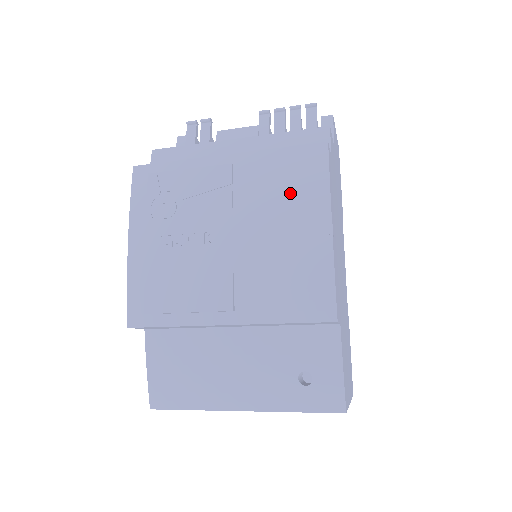
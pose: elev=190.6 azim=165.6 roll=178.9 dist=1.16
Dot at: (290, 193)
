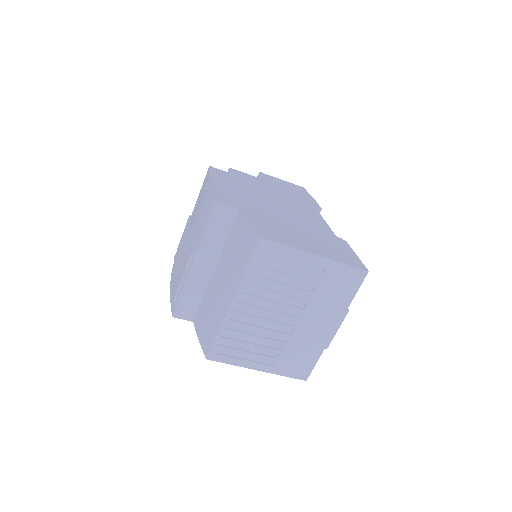
Dot at: (201, 194)
